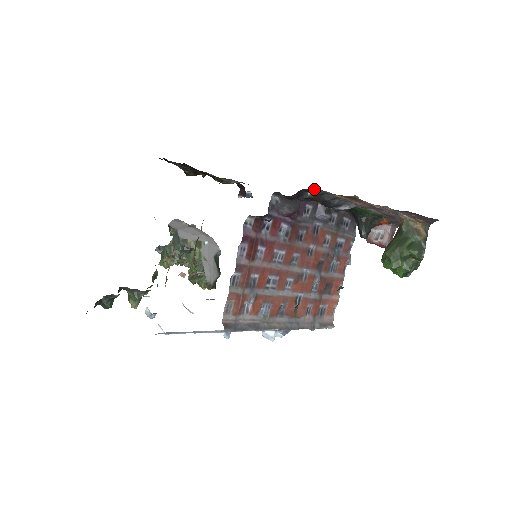
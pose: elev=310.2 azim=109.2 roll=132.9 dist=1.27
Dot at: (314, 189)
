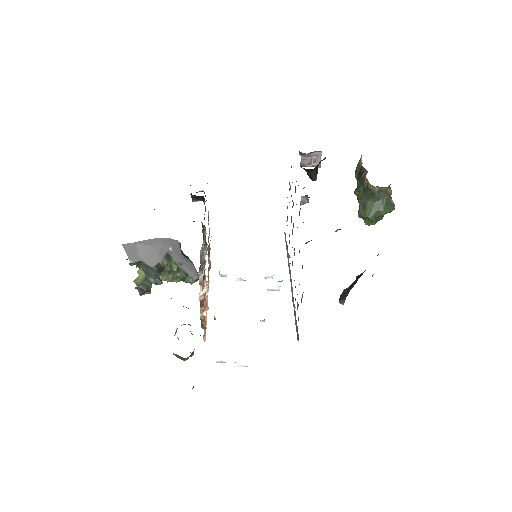
Dot at: occluded
